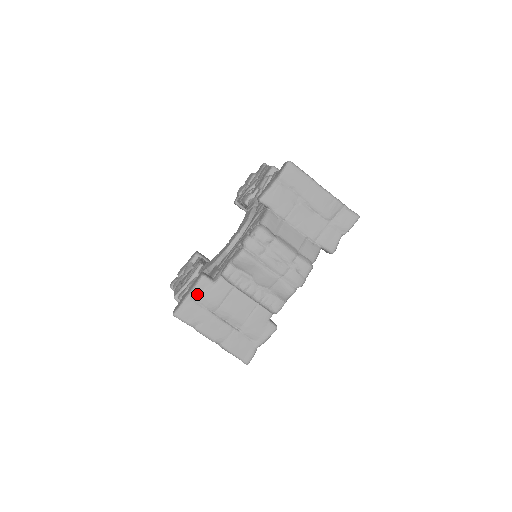
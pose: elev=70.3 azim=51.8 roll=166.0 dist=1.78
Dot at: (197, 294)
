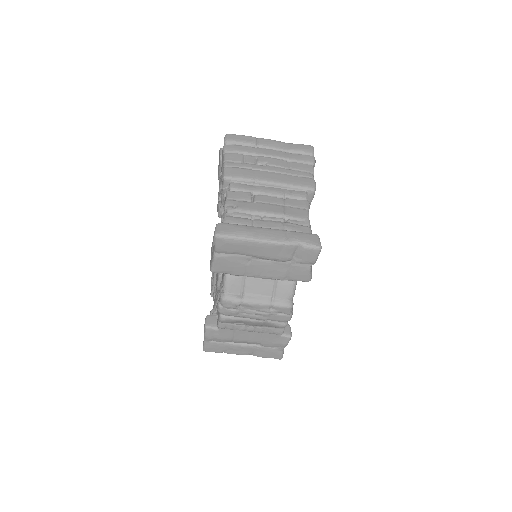
Dot at: (210, 338)
